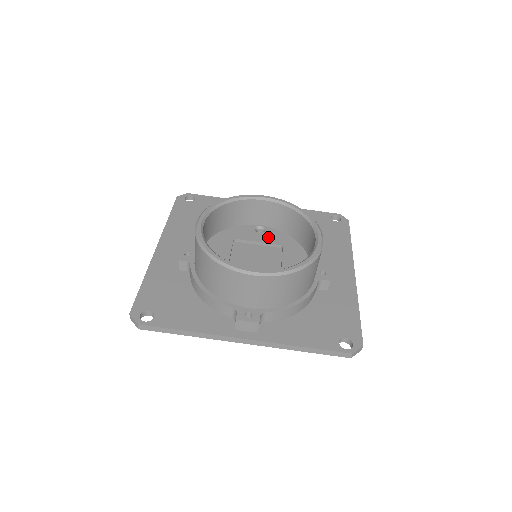
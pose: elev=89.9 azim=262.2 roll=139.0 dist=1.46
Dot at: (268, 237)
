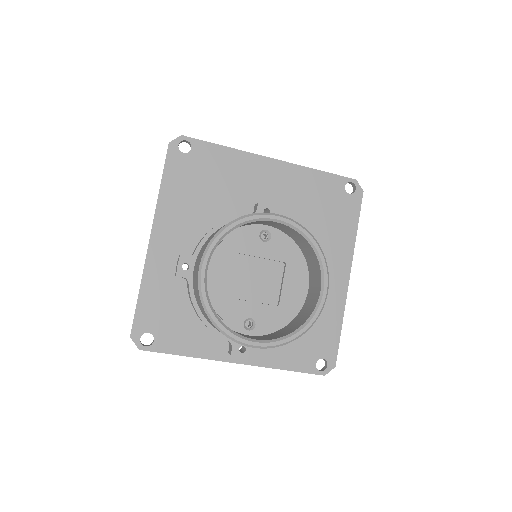
Dot at: (272, 249)
